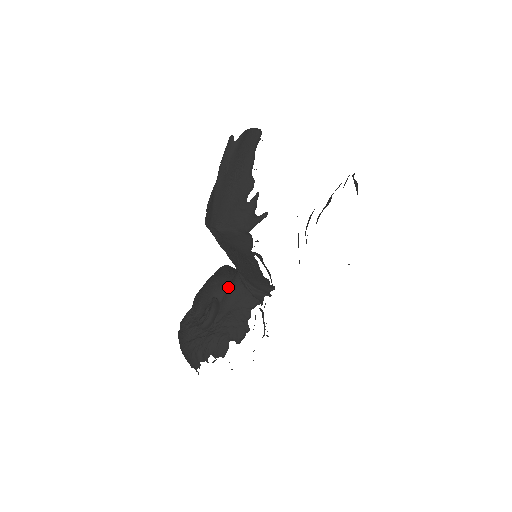
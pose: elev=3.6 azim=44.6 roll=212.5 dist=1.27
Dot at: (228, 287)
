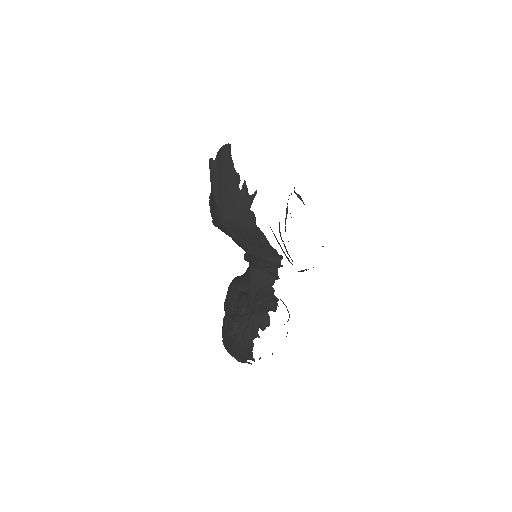
Dot at: (247, 280)
